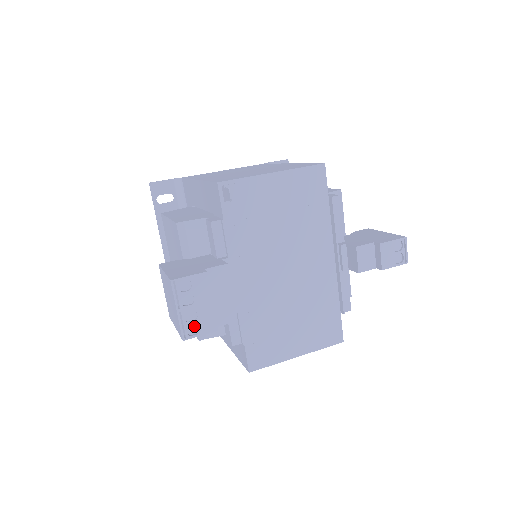
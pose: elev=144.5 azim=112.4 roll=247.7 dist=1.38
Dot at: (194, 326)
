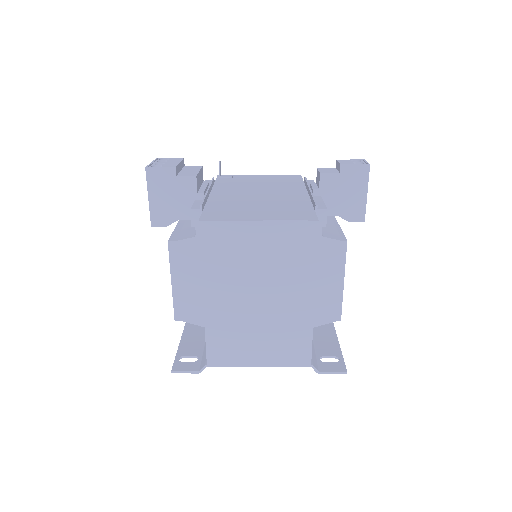
Dot at: occluded
